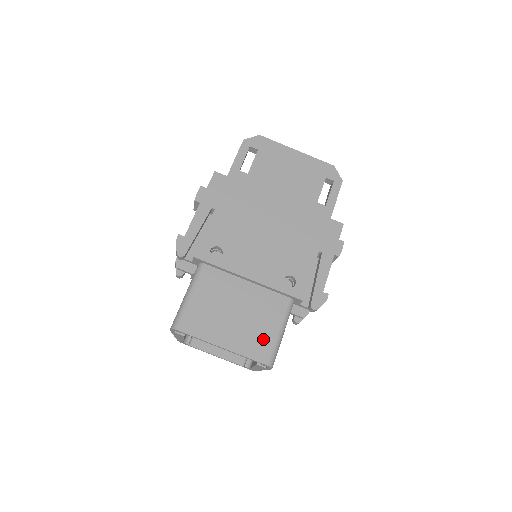
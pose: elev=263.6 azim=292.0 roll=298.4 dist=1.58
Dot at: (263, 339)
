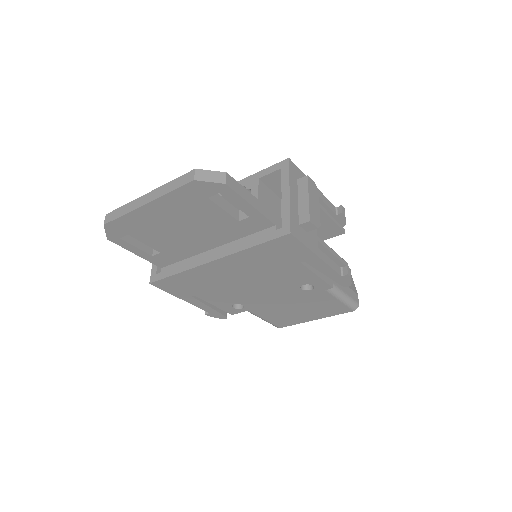
Dot at: (333, 307)
